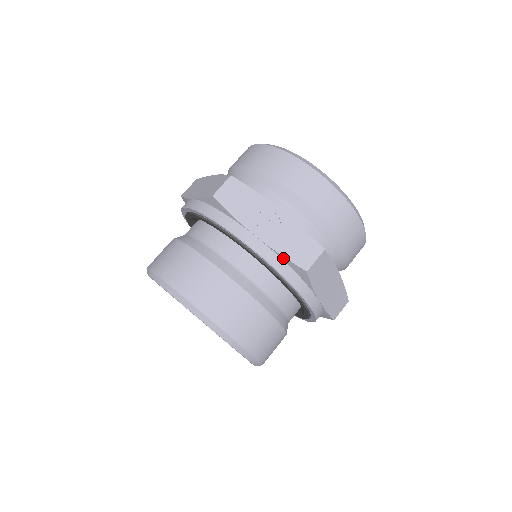
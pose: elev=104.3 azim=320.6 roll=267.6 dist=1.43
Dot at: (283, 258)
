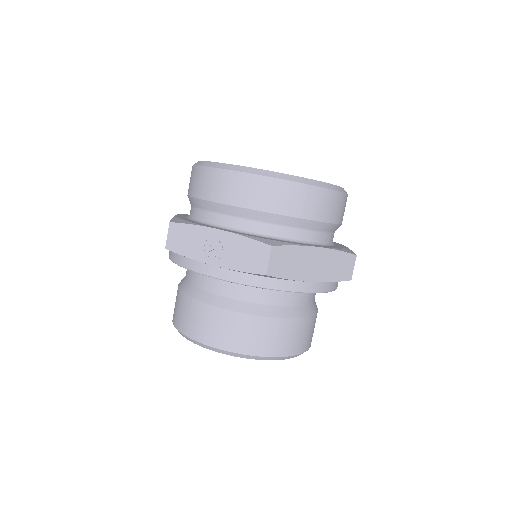
Dot at: (243, 272)
